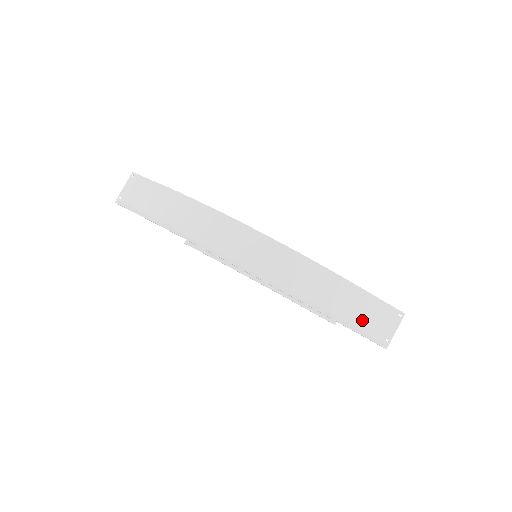
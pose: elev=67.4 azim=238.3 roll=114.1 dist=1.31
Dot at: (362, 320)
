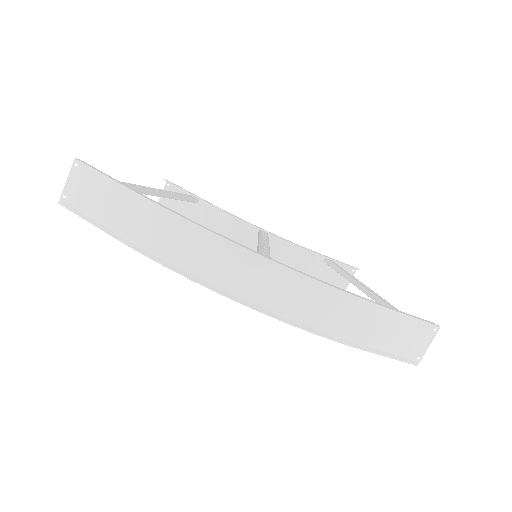
Dot at: (394, 344)
